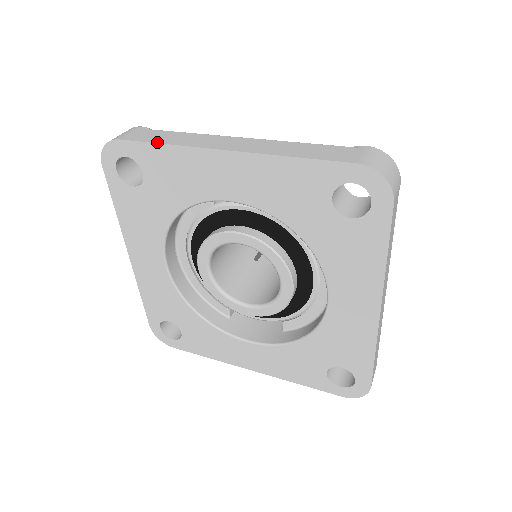
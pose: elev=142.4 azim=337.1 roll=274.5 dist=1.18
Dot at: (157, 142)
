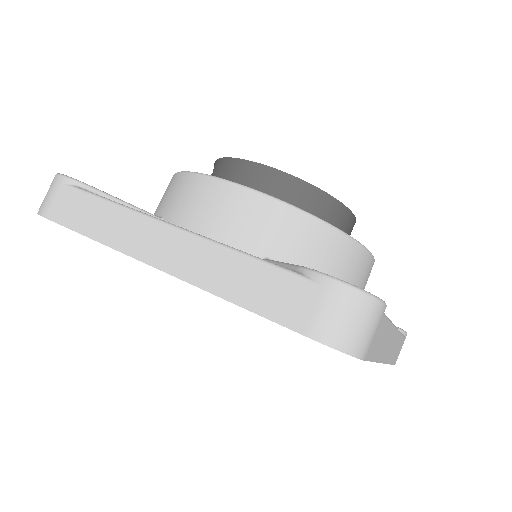
Dot at: (82, 232)
